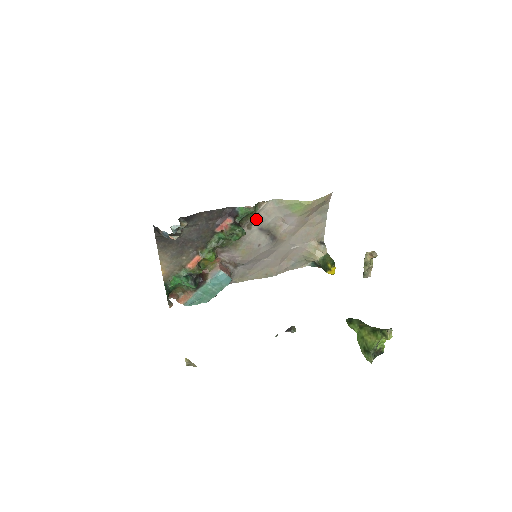
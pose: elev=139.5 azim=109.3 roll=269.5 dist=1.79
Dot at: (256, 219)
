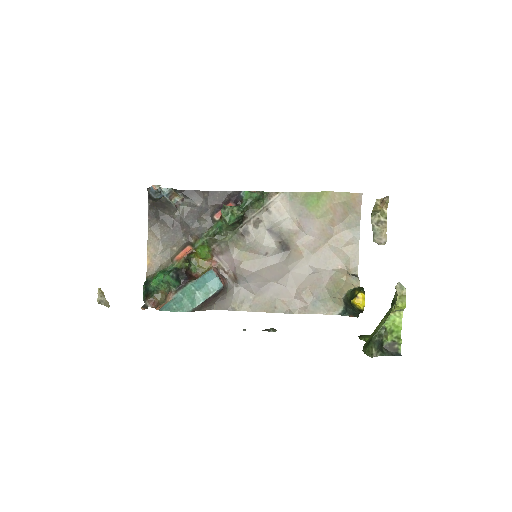
Dot at: (265, 216)
